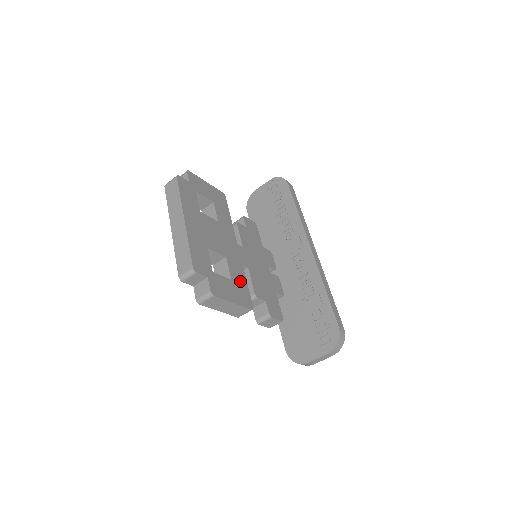
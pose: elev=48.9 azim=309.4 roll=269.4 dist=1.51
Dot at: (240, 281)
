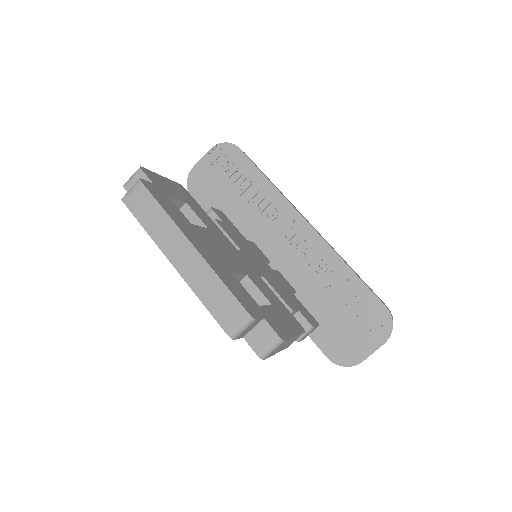
Dot at: (275, 300)
